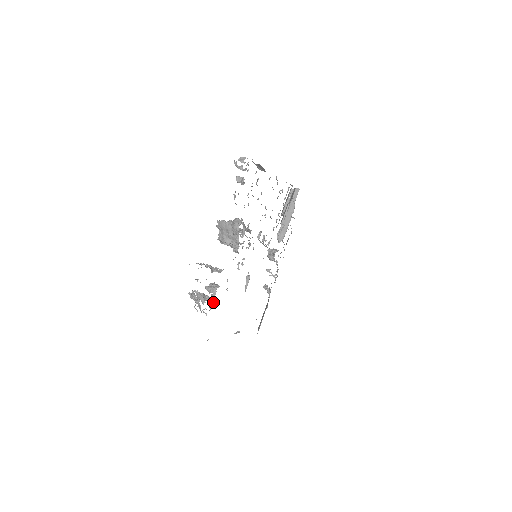
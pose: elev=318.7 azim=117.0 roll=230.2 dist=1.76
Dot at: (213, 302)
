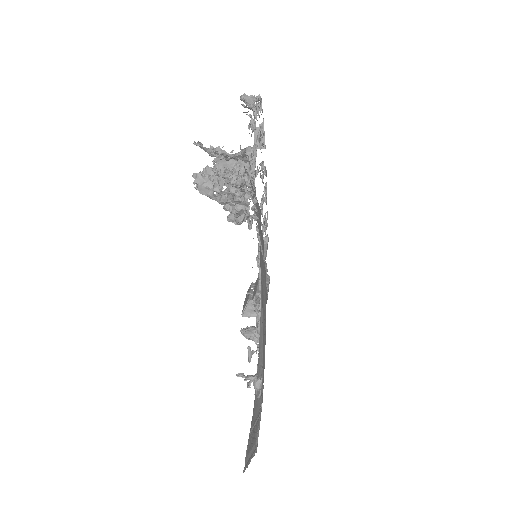
Dot at: occluded
